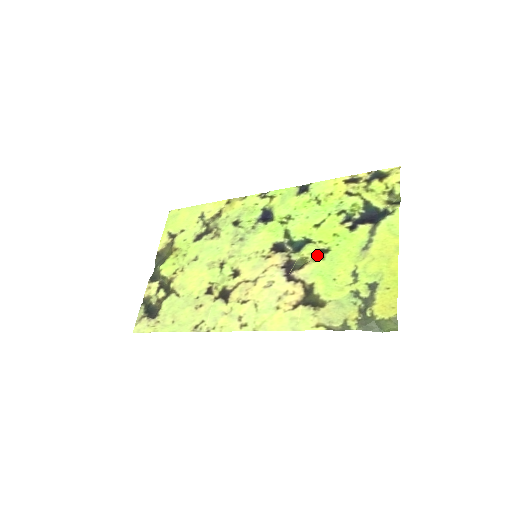
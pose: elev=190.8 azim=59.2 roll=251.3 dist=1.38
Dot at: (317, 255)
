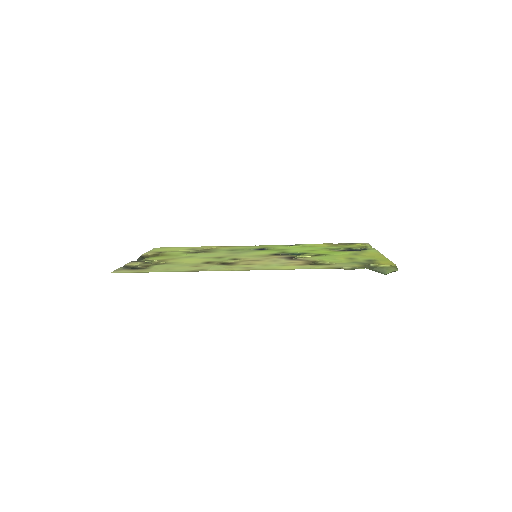
Dot at: (315, 256)
